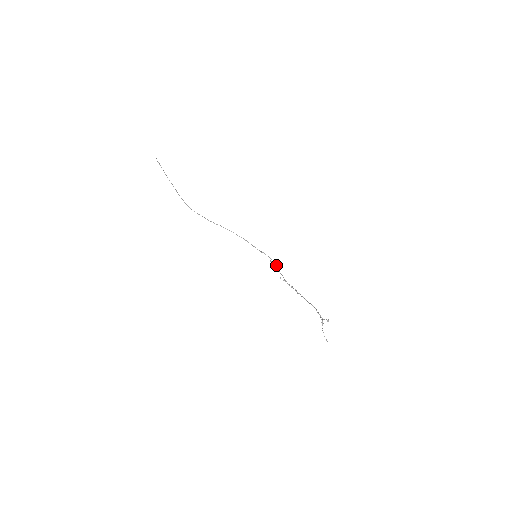
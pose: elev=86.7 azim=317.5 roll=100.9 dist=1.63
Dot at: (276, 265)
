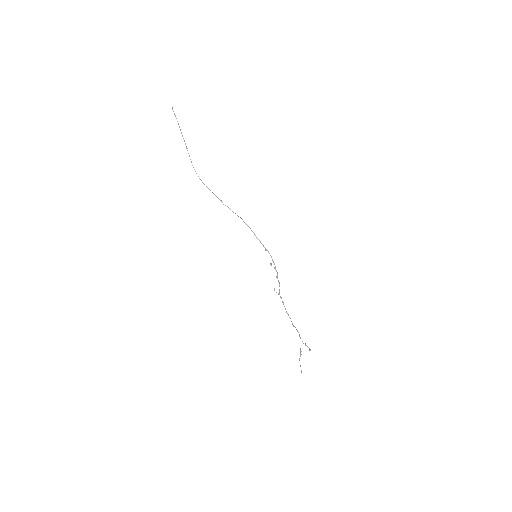
Dot at: (276, 270)
